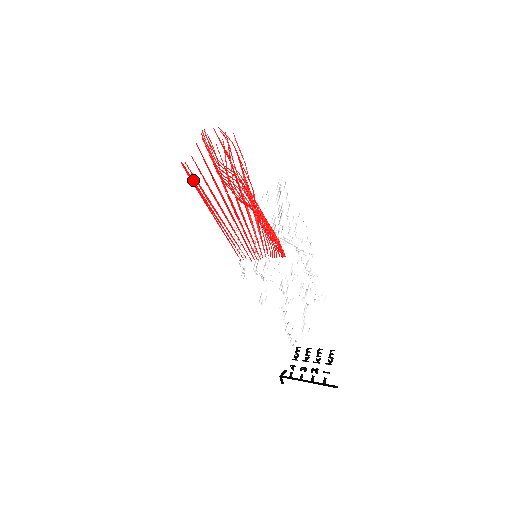
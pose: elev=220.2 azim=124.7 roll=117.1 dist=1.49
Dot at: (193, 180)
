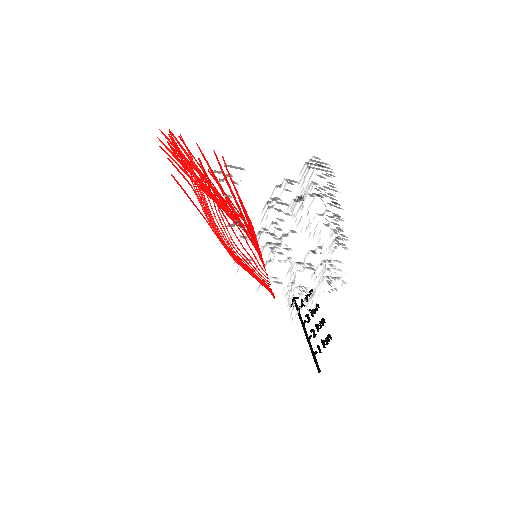
Dot at: occluded
